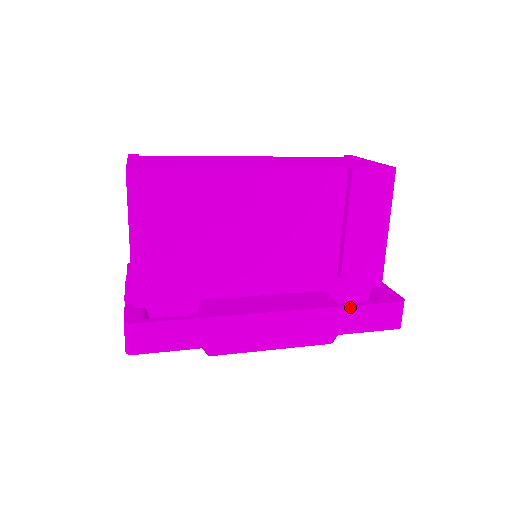
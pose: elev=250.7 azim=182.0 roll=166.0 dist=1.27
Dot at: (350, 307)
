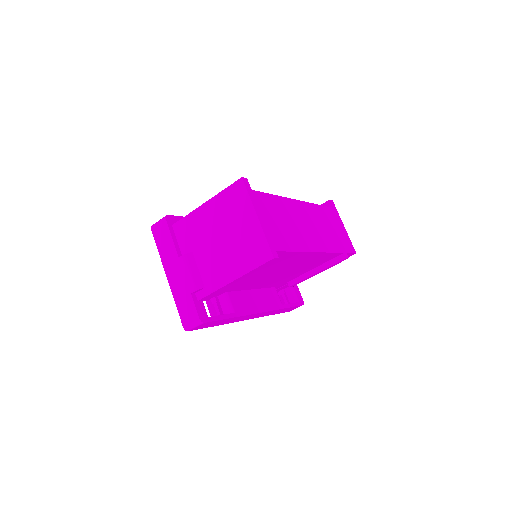
Dot at: (286, 308)
